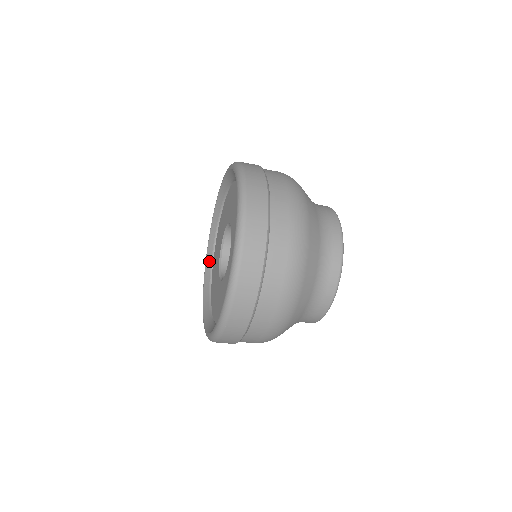
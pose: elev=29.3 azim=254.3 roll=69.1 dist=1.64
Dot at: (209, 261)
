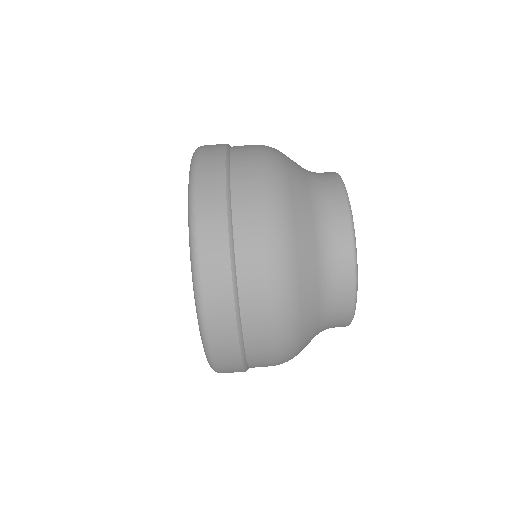
Dot at: occluded
